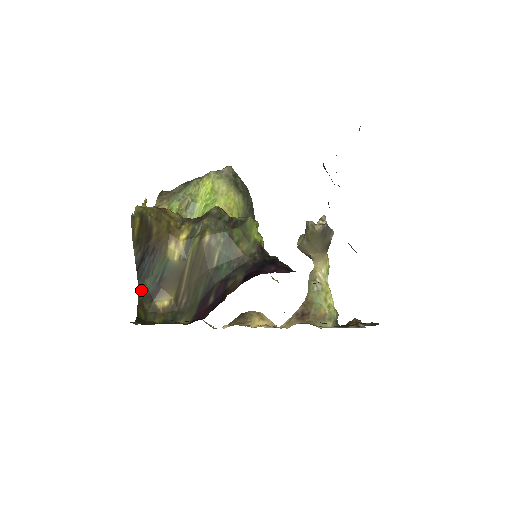
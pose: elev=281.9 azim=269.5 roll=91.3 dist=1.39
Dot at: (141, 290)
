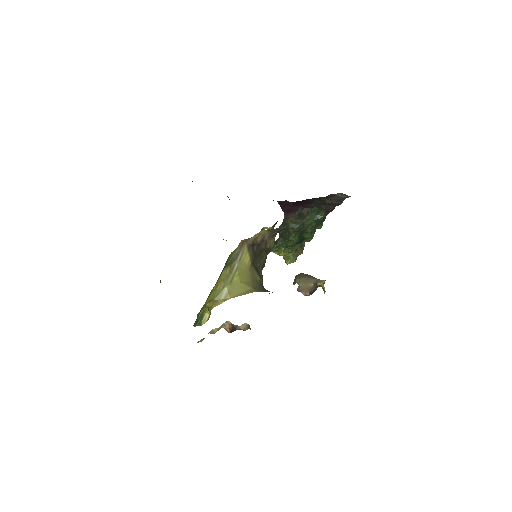
Dot at: occluded
